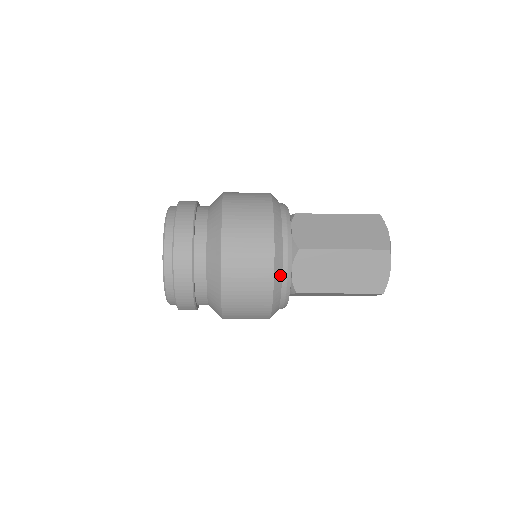
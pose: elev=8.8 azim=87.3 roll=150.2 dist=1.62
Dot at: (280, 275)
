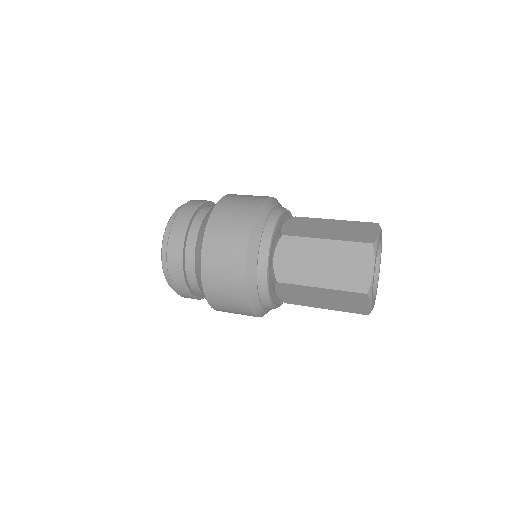
Dot at: (258, 305)
